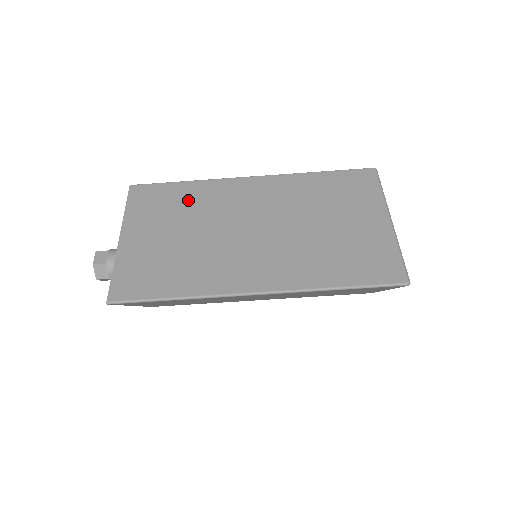
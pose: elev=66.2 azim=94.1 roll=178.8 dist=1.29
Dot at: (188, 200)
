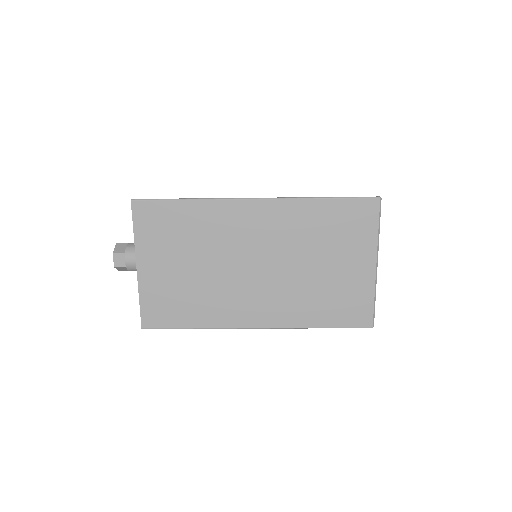
Dot at: (193, 227)
